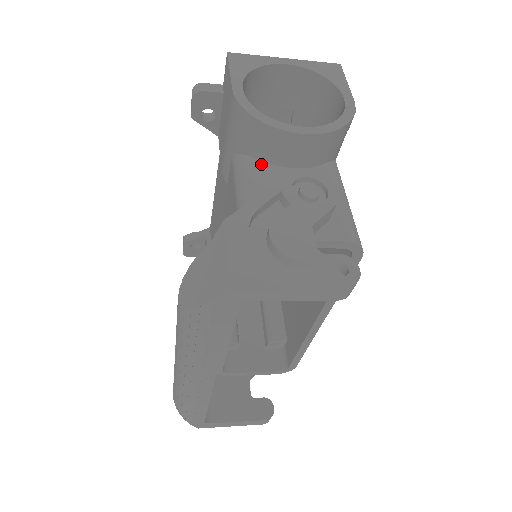
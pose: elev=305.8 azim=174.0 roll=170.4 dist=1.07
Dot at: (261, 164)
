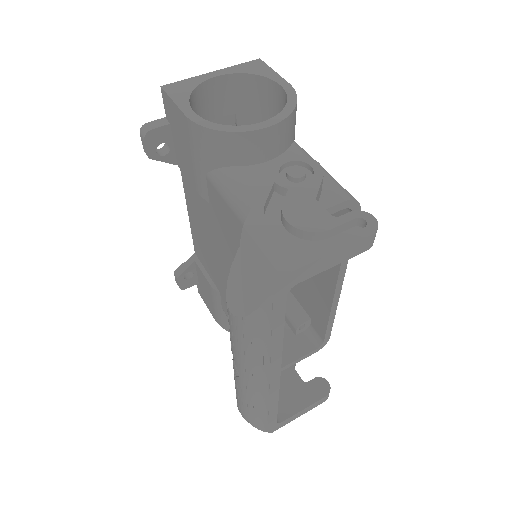
Dot at: (238, 169)
